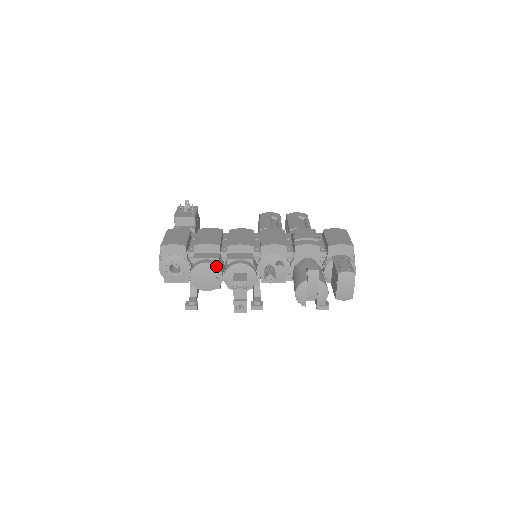
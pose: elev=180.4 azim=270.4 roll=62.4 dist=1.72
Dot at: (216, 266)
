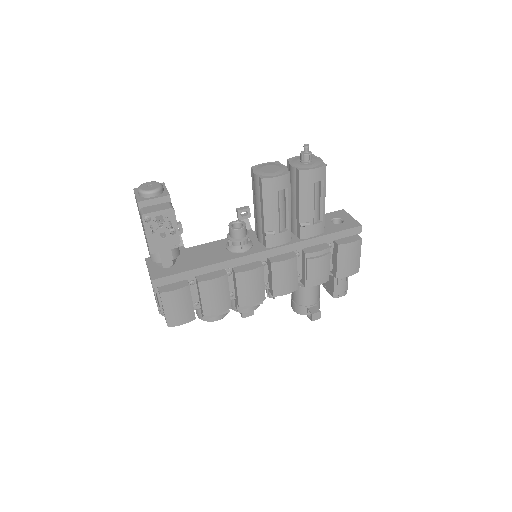
Dot at: occluded
